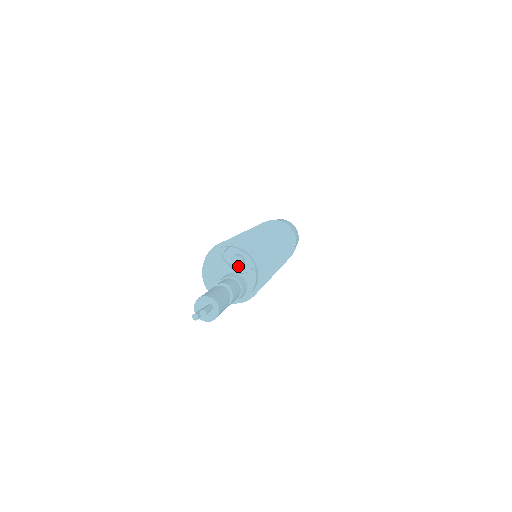
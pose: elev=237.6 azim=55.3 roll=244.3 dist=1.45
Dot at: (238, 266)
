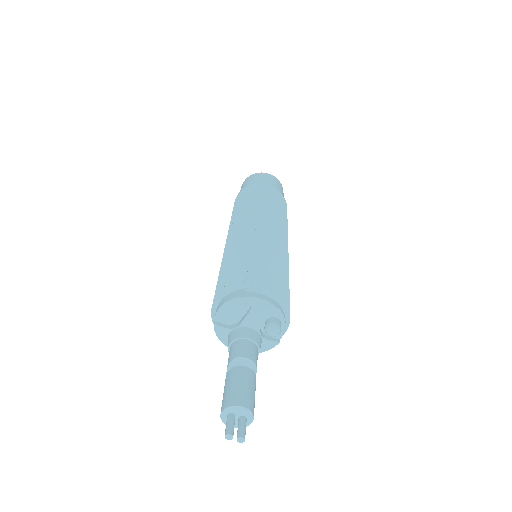
Dot at: (271, 336)
